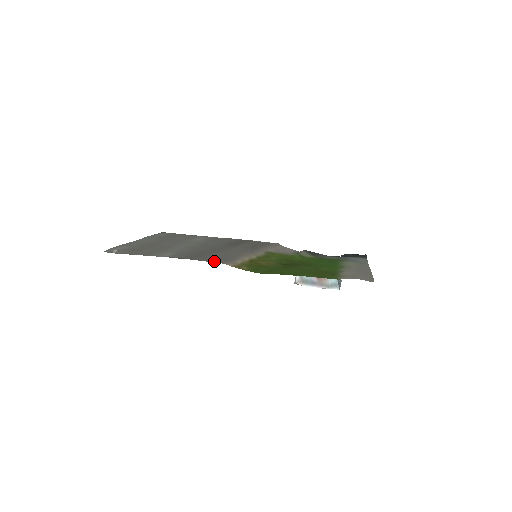
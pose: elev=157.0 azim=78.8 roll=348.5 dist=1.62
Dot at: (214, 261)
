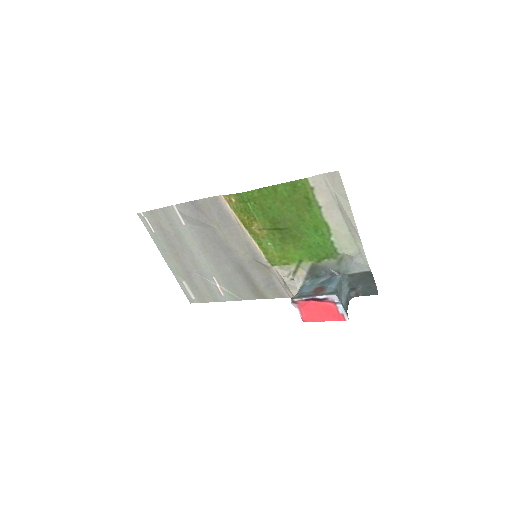
Dot at: (211, 201)
